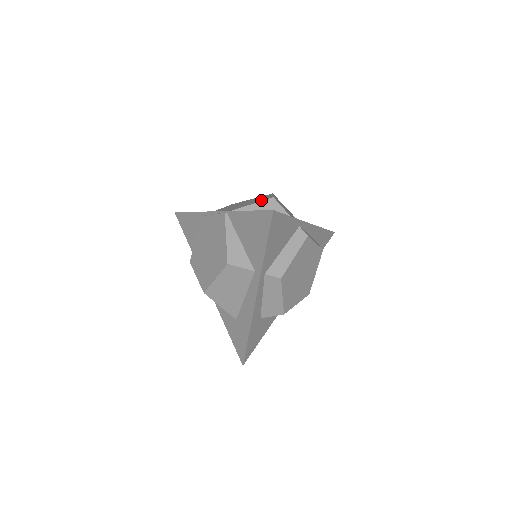
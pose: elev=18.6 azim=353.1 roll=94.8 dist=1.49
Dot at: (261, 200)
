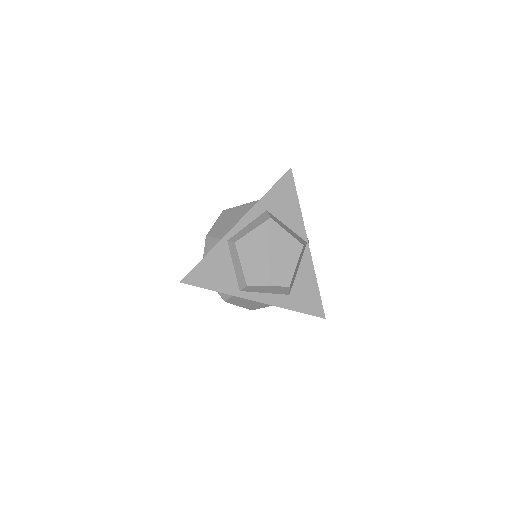
Dot at: occluded
